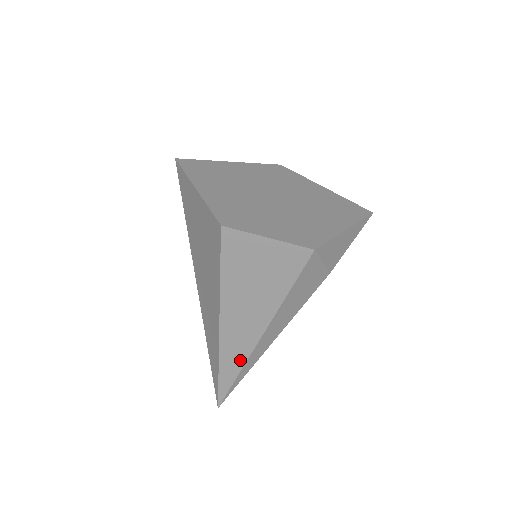
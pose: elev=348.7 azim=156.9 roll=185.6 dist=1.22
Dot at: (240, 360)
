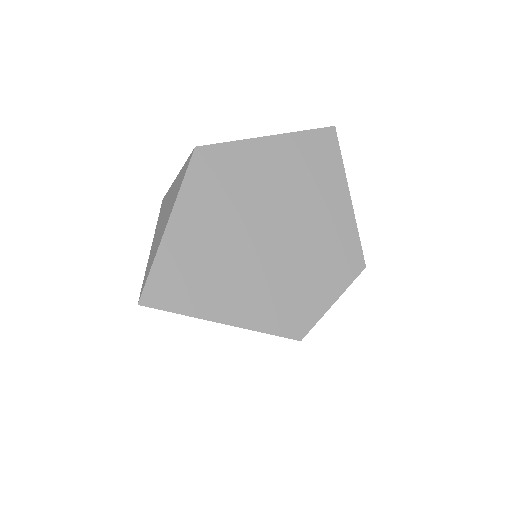
Dot at: occluded
